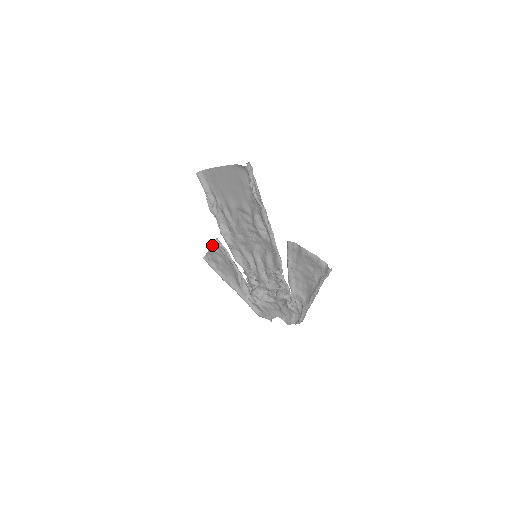
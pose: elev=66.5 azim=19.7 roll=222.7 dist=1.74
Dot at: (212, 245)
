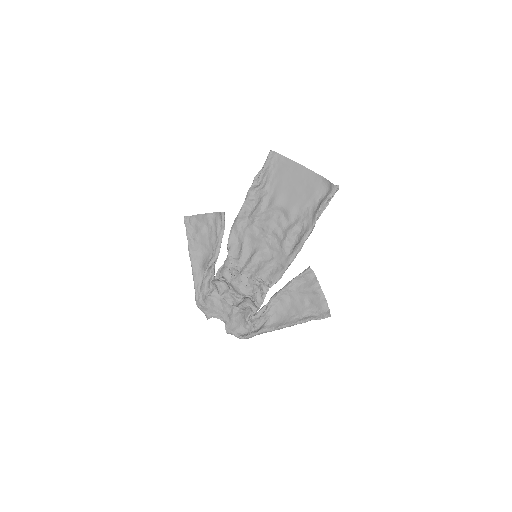
Dot at: (211, 214)
